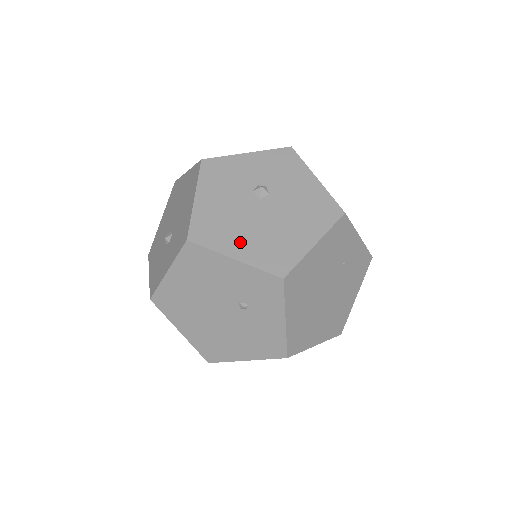
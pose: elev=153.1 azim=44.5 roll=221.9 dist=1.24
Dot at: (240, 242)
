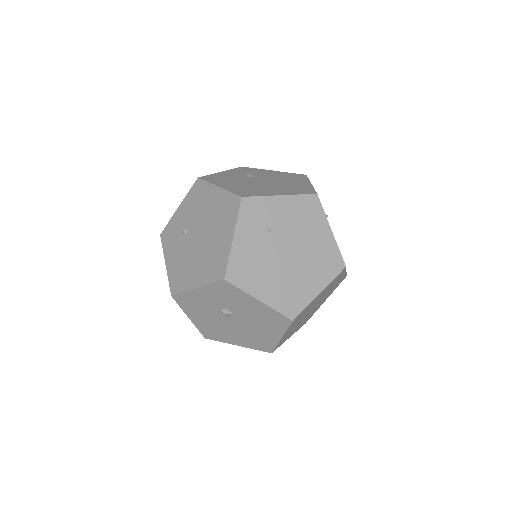
Dot at: (234, 339)
